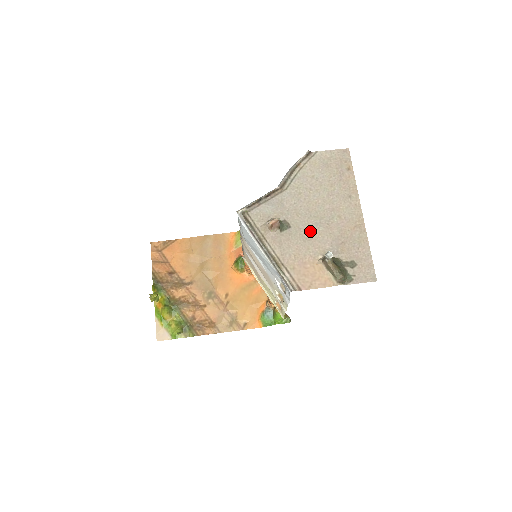
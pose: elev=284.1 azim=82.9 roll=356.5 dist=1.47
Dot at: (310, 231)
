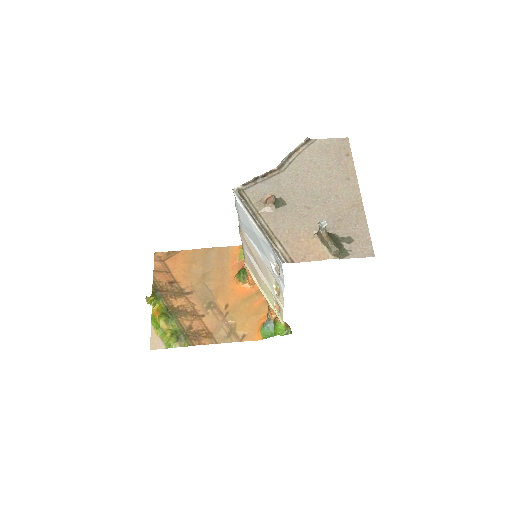
Dot at: (306, 208)
